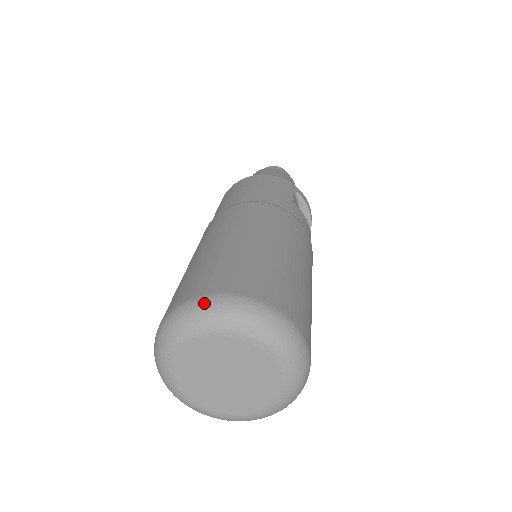
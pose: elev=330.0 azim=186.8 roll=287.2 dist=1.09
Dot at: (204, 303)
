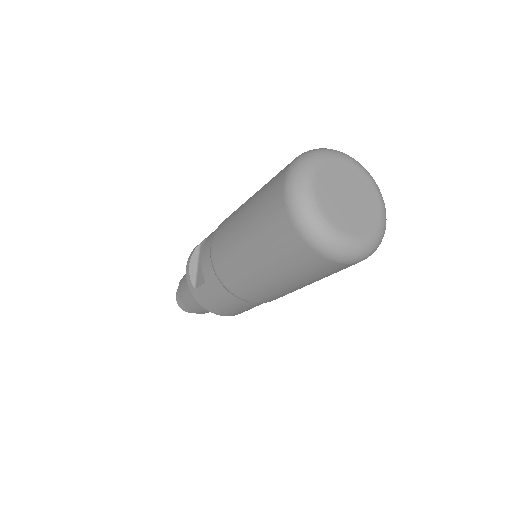
Dot at: occluded
